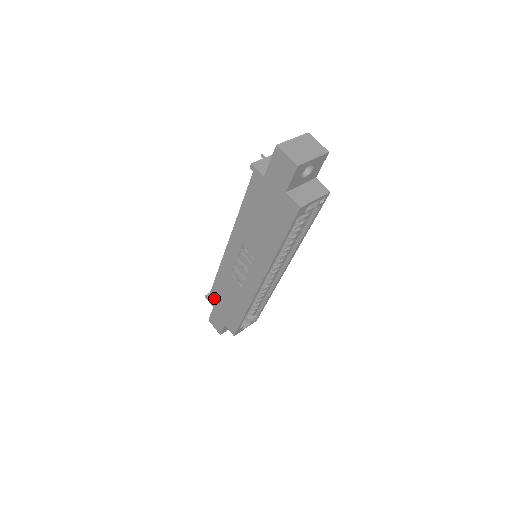
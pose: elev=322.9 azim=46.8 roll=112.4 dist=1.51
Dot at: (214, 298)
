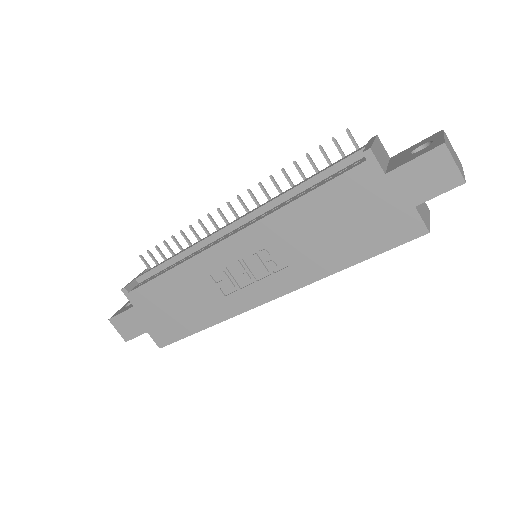
Dot at: (144, 295)
